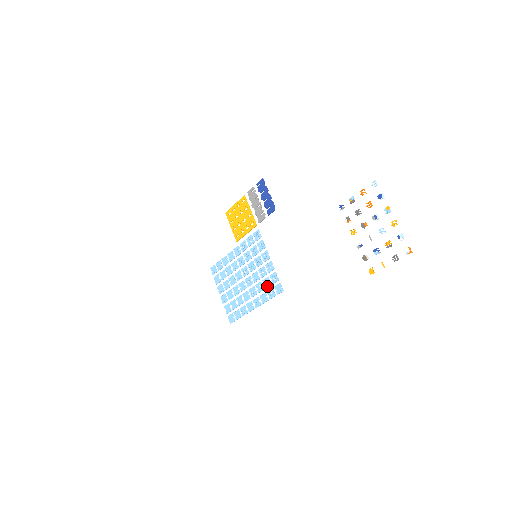
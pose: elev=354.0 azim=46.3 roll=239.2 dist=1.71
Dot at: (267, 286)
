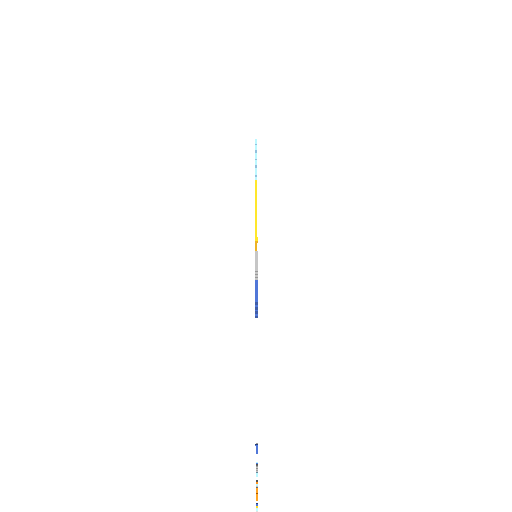
Dot at: occluded
